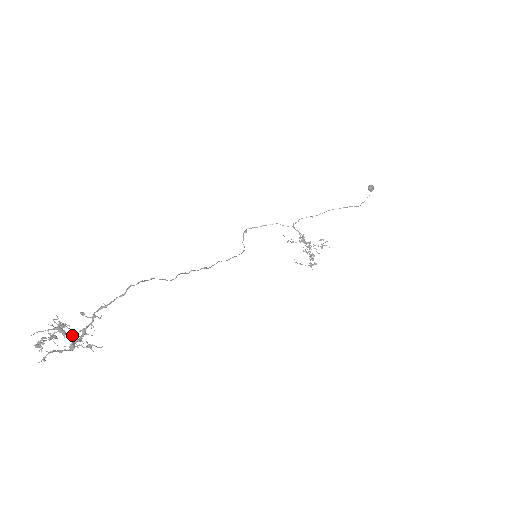
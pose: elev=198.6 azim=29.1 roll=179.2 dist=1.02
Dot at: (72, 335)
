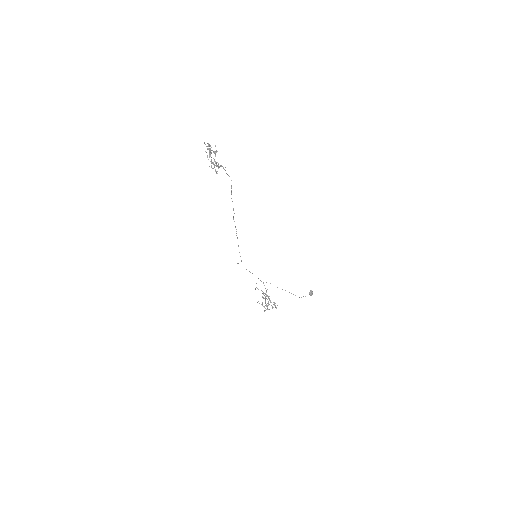
Dot at: occluded
